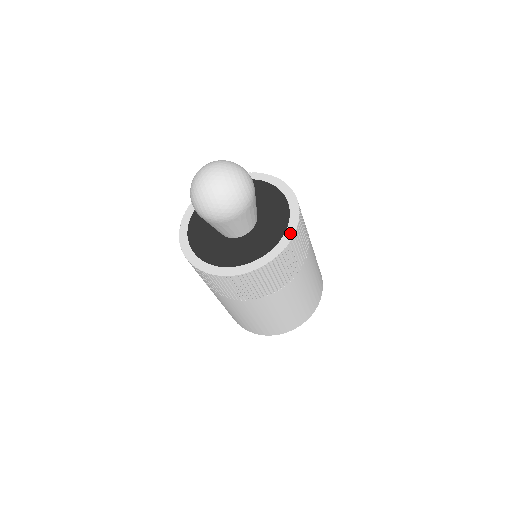
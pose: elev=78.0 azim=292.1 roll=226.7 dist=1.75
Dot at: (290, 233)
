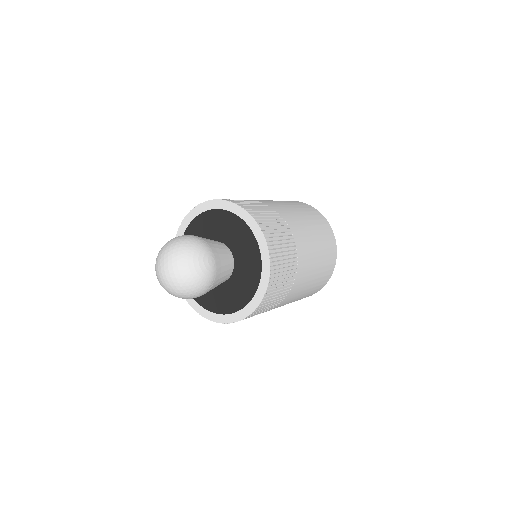
Dot at: (260, 294)
